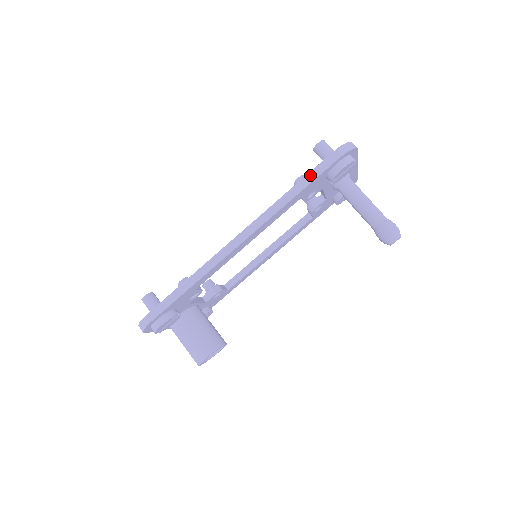
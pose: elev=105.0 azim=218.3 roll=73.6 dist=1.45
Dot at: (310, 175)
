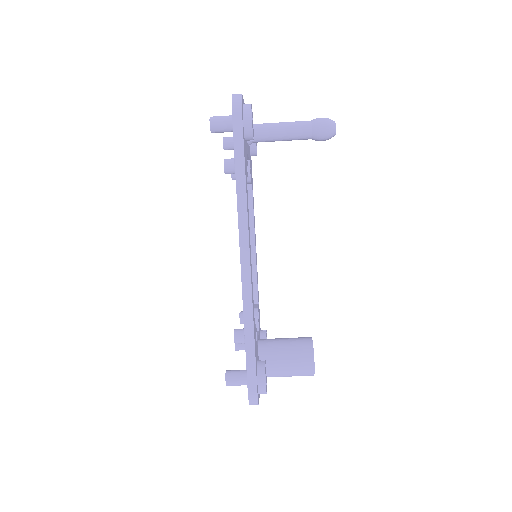
Dot at: (237, 151)
